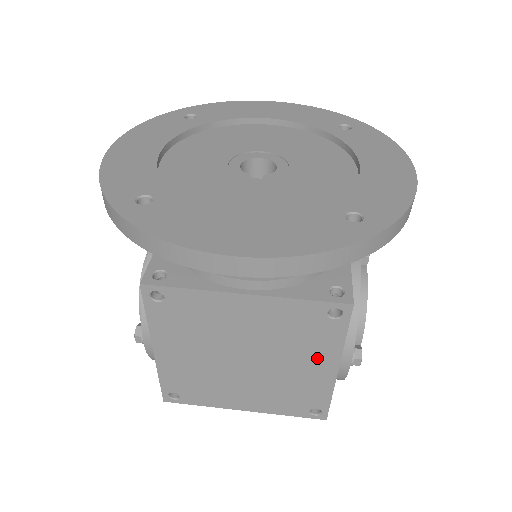
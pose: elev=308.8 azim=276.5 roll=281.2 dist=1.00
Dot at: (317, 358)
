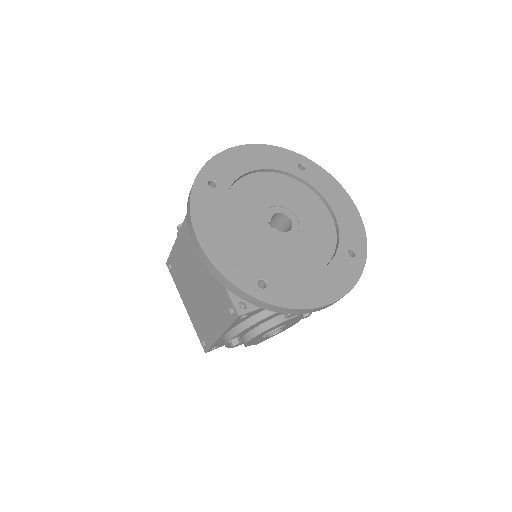
Dot at: (217, 321)
